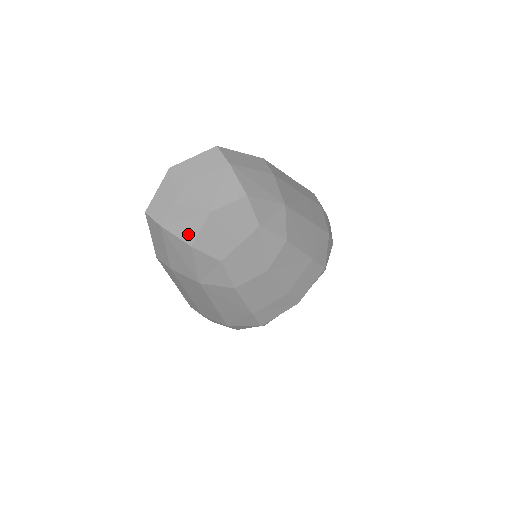
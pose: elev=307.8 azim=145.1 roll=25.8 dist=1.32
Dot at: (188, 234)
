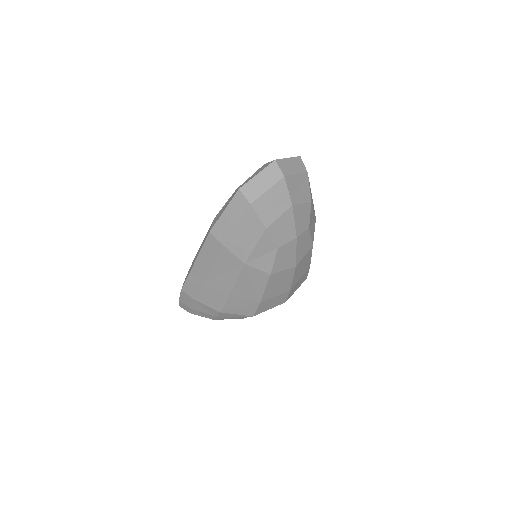
Dot at: (268, 218)
